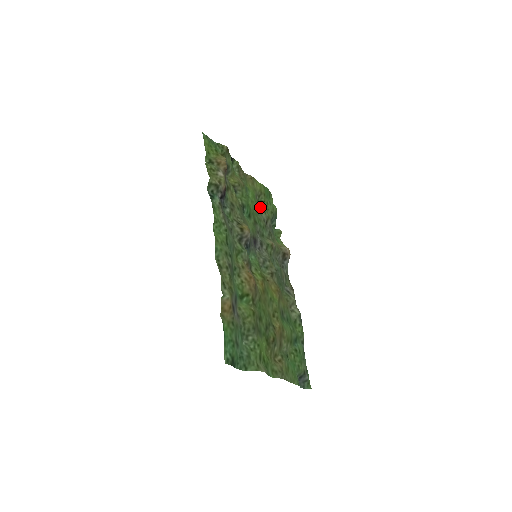
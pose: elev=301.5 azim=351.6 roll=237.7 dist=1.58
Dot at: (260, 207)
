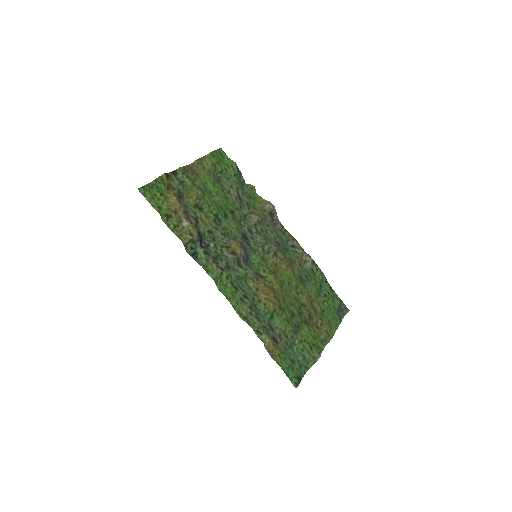
Dot at: (224, 186)
